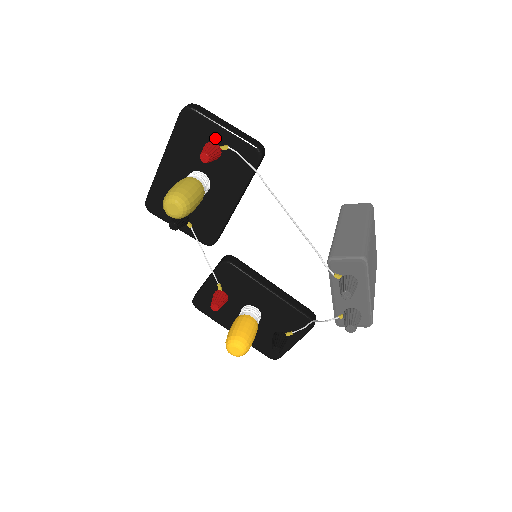
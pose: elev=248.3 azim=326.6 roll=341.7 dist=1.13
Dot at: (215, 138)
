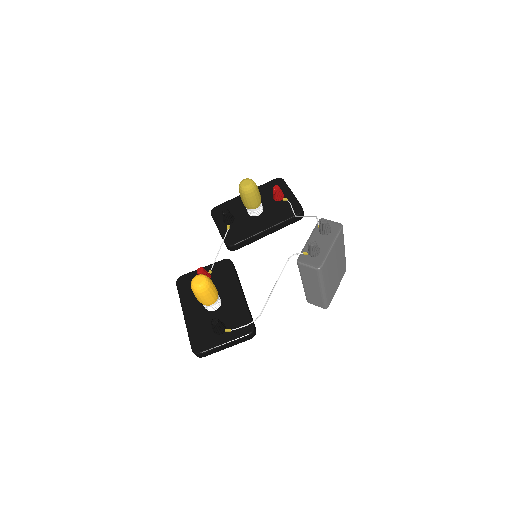
Dot at: (284, 195)
